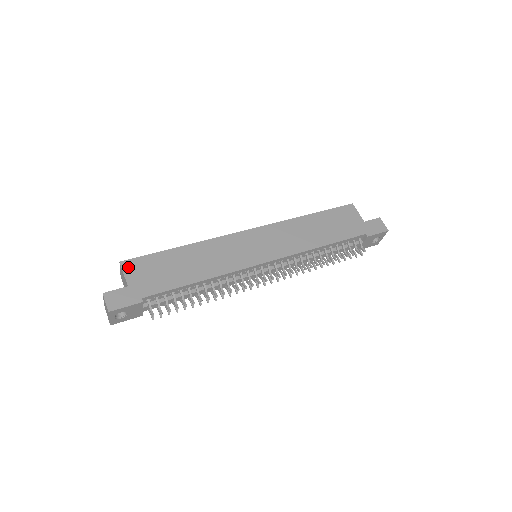
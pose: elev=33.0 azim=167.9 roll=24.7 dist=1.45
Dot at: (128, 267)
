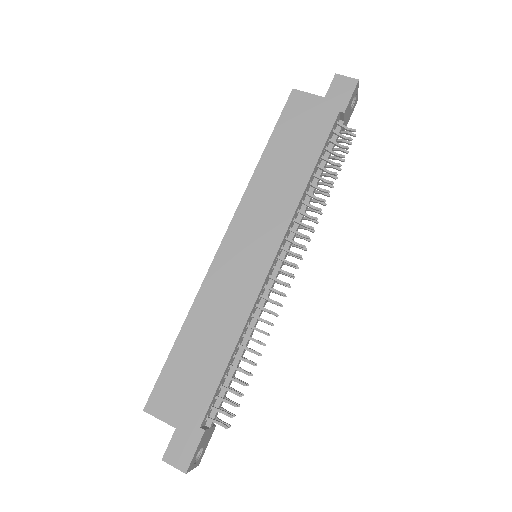
Dot at: (156, 408)
